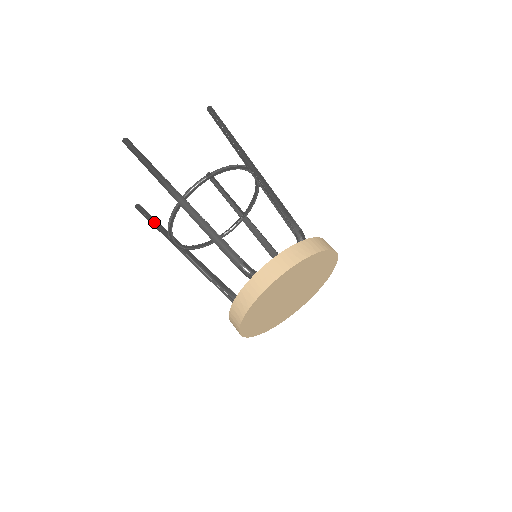
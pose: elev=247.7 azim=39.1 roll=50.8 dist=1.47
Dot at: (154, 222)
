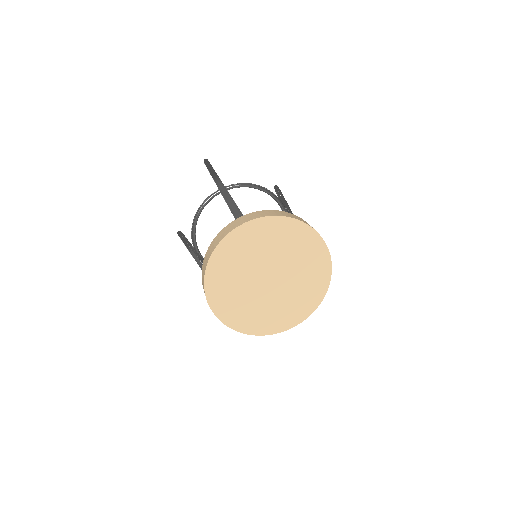
Dot at: (185, 238)
